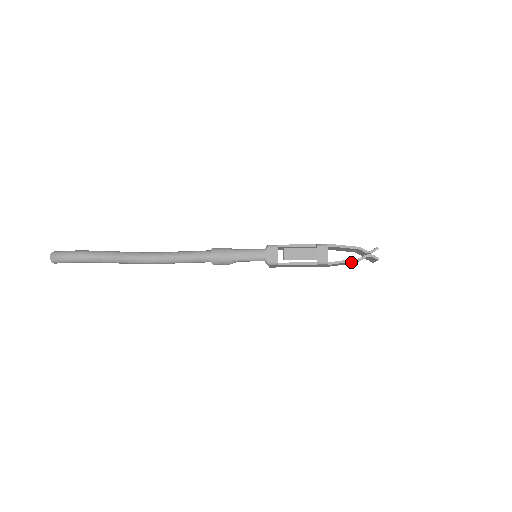
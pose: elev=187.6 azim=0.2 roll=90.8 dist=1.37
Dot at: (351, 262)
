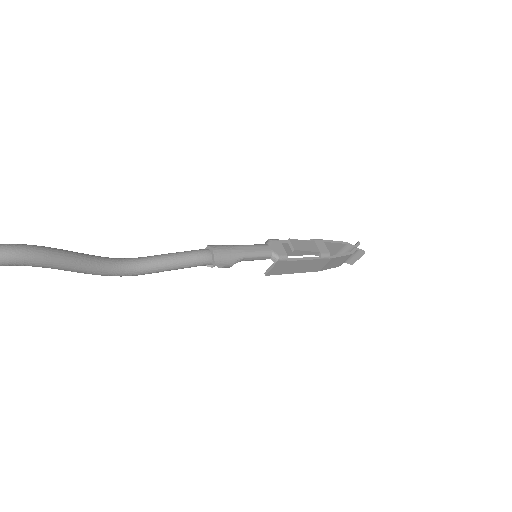
Dot at: (343, 259)
